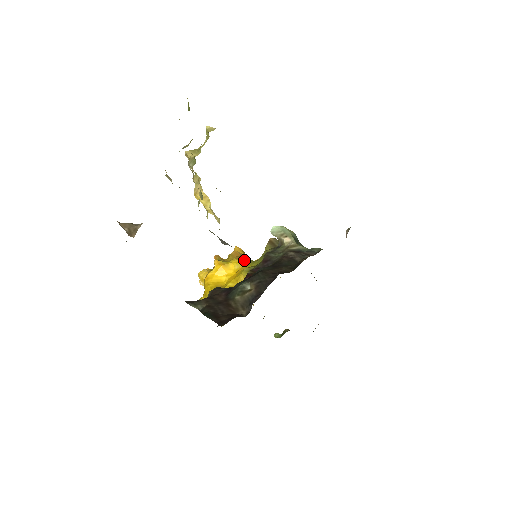
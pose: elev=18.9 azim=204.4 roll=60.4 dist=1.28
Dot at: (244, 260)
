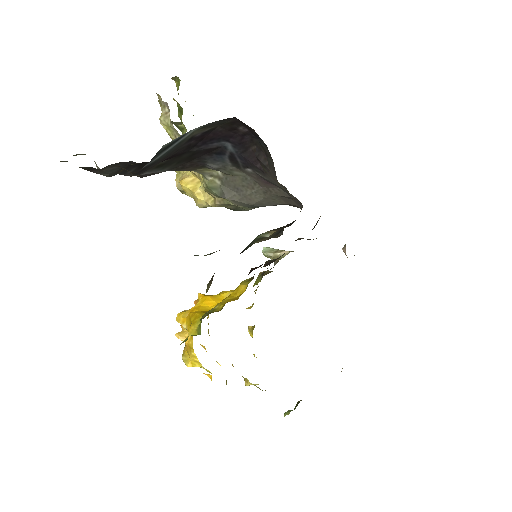
Dot at: occluded
